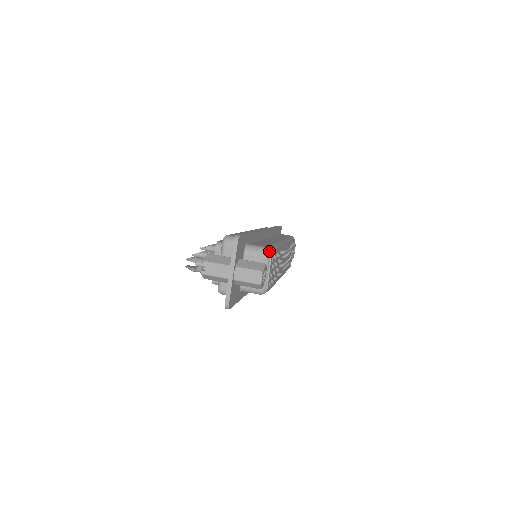
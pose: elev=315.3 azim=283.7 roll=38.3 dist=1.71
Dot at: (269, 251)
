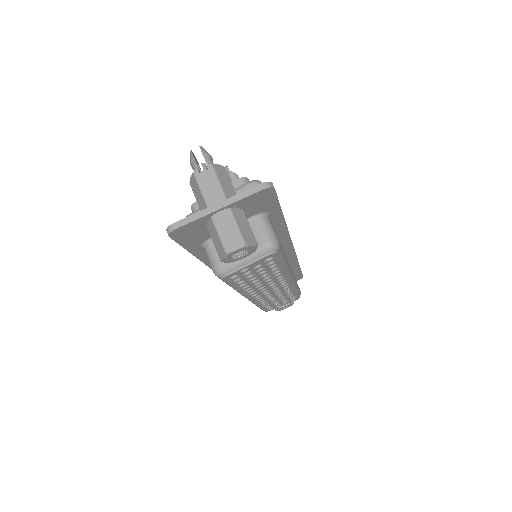
Dot at: (276, 246)
